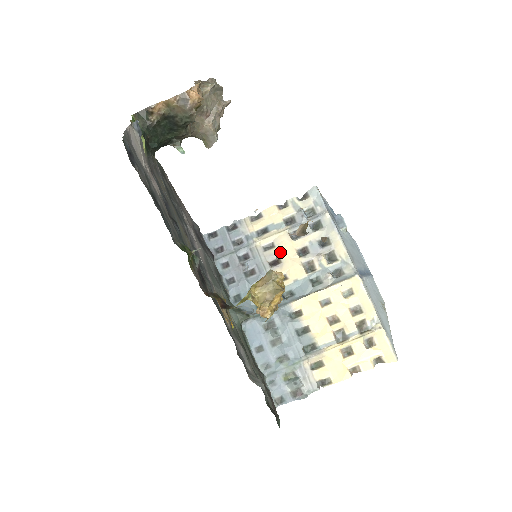
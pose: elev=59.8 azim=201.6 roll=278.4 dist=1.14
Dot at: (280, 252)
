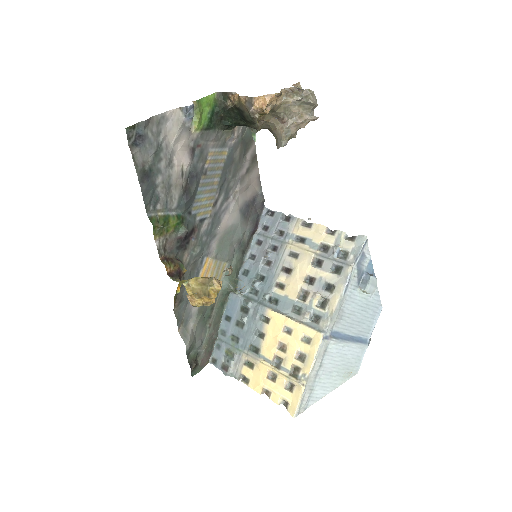
Dot at: (296, 266)
